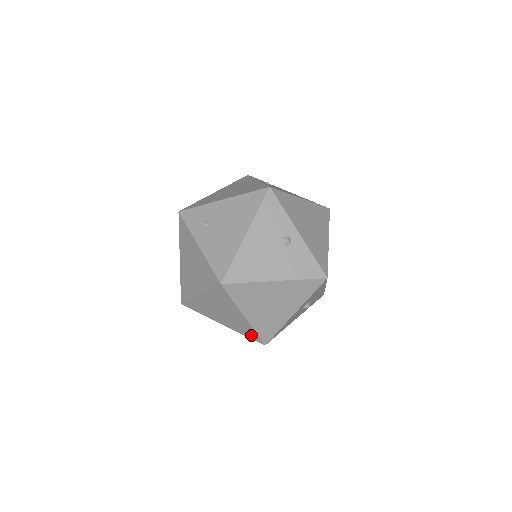
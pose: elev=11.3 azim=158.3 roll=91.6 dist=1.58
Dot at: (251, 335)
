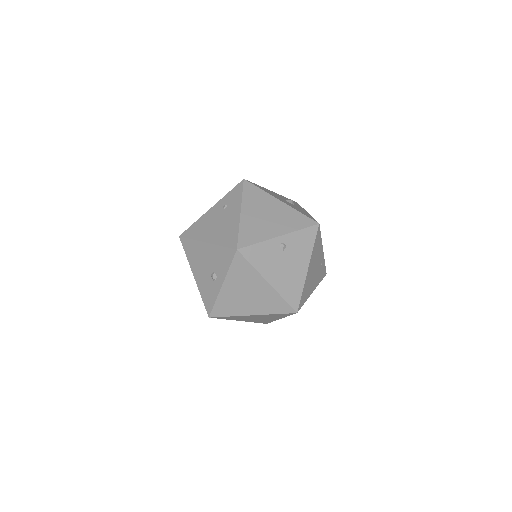
Dot at: occluded
